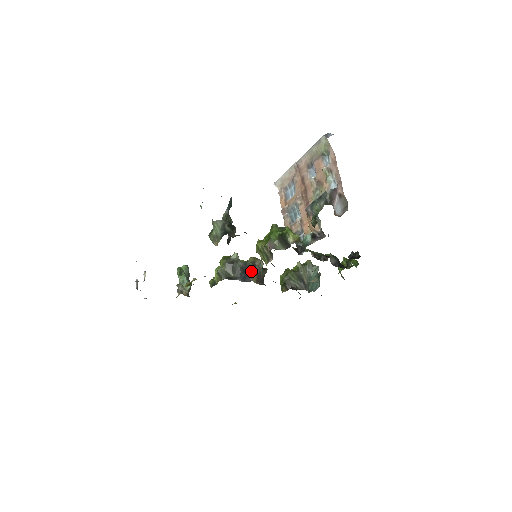
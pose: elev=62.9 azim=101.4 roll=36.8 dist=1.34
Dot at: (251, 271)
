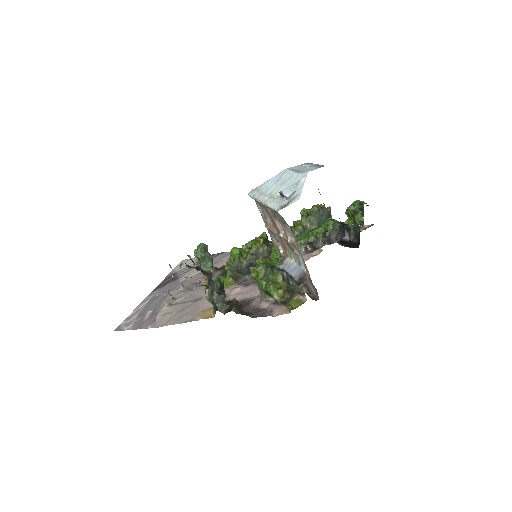
Dot at: occluded
